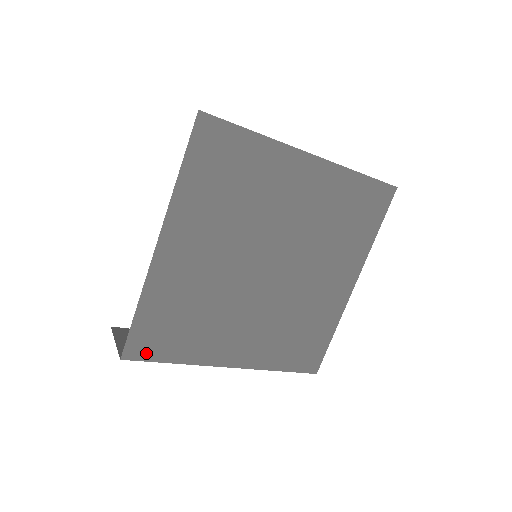
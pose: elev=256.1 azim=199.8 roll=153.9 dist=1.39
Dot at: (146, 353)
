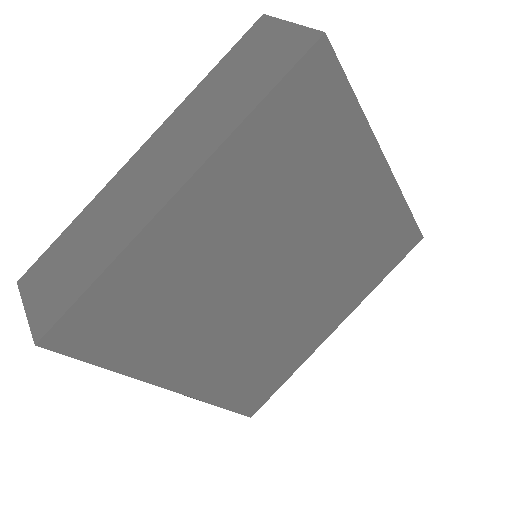
Dot at: (262, 399)
